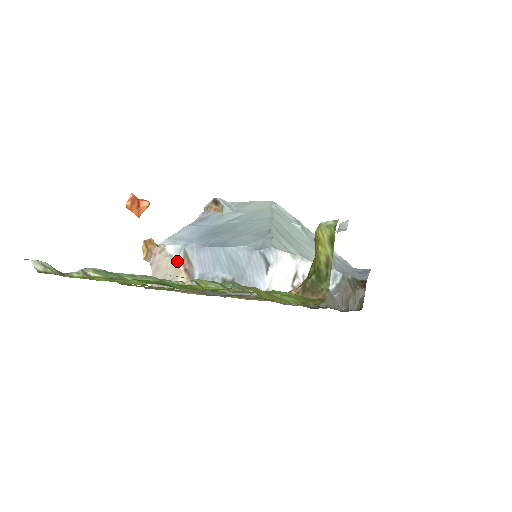
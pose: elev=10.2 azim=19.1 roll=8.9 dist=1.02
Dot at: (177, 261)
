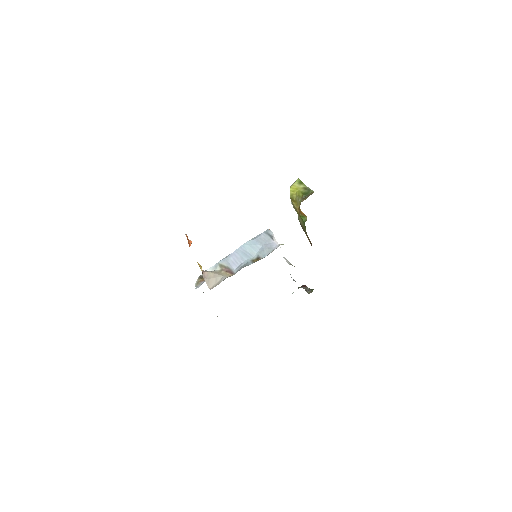
Dot at: (218, 271)
